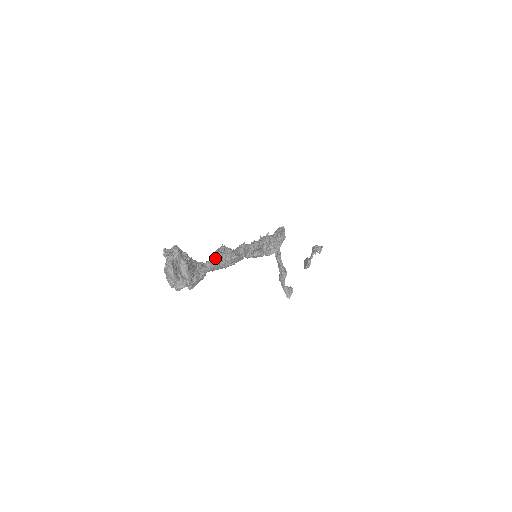
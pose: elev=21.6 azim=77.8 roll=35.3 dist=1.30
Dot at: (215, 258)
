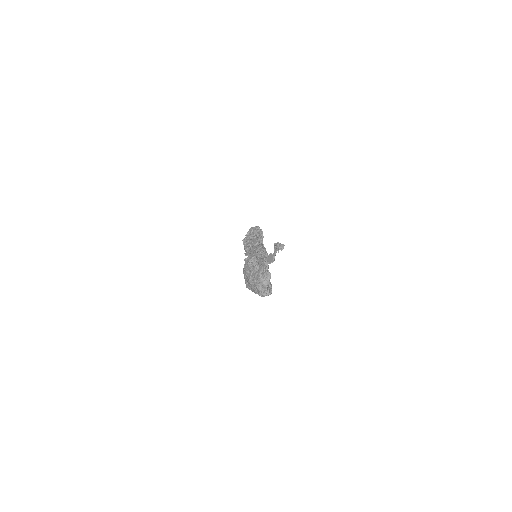
Dot at: occluded
